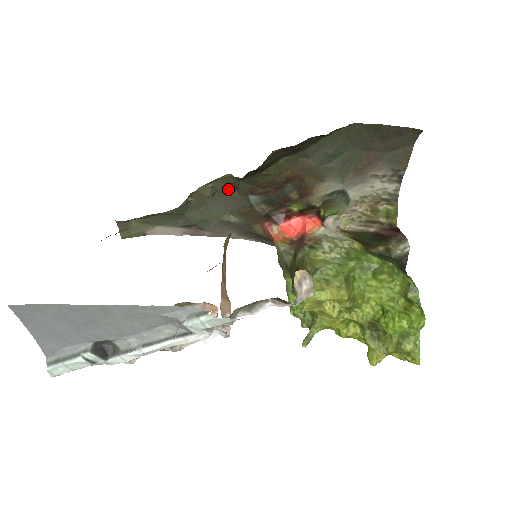
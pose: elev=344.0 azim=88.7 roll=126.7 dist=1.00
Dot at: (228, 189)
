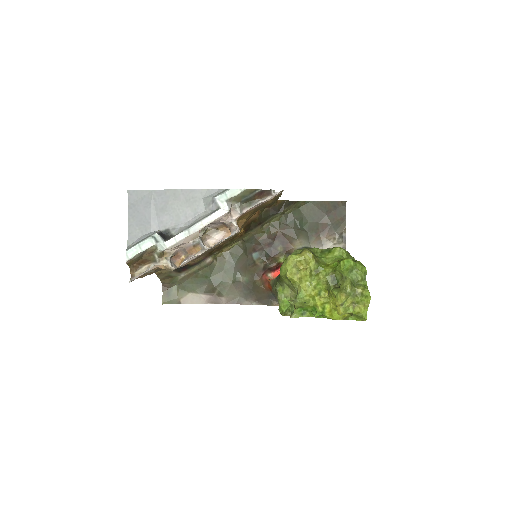
Dot at: (240, 254)
